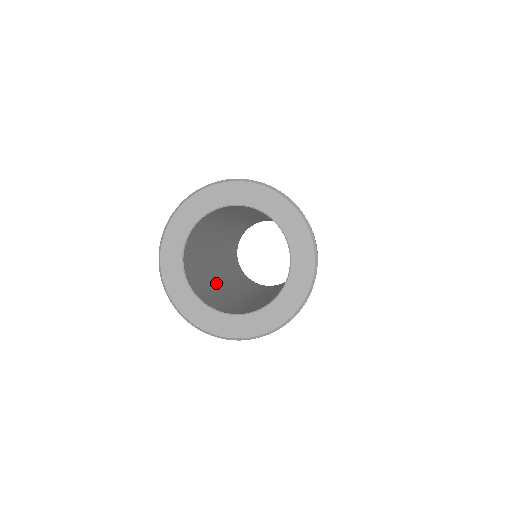
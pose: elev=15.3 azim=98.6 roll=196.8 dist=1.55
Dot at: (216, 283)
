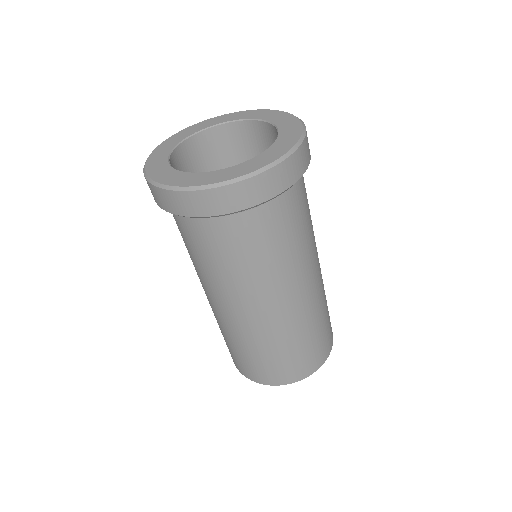
Dot at: occluded
